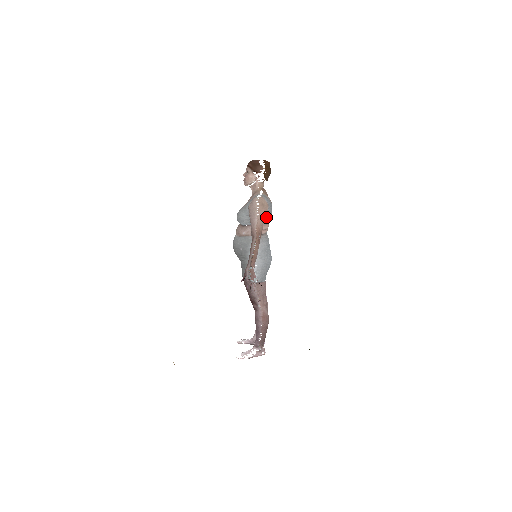
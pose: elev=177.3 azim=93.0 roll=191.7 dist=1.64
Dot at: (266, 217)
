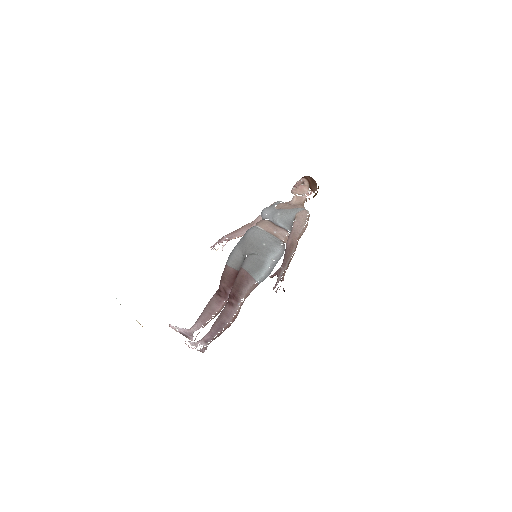
Dot at: occluded
